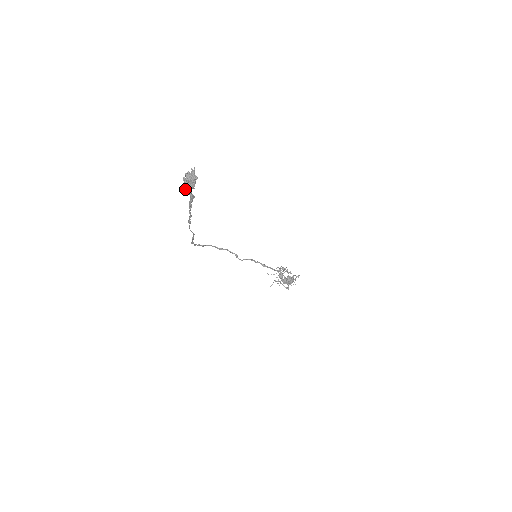
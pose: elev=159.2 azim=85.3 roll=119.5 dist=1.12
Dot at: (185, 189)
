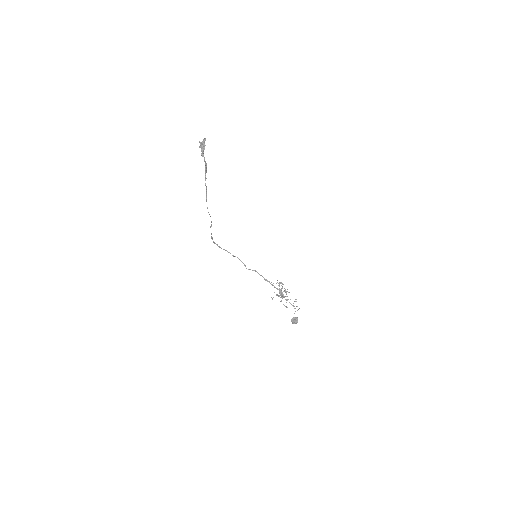
Dot at: (201, 154)
